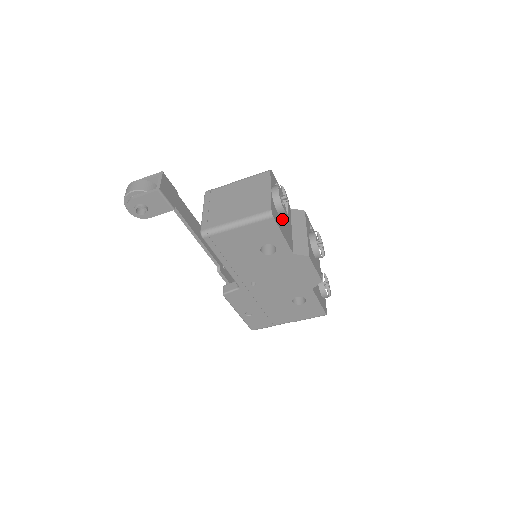
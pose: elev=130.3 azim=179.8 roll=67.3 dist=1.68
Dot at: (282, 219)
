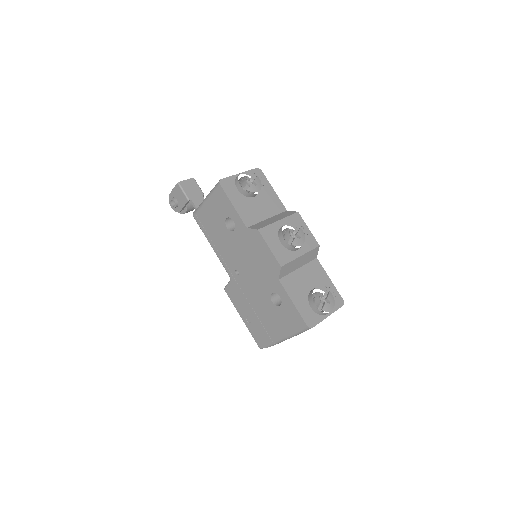
Dot at: (246, 199)
